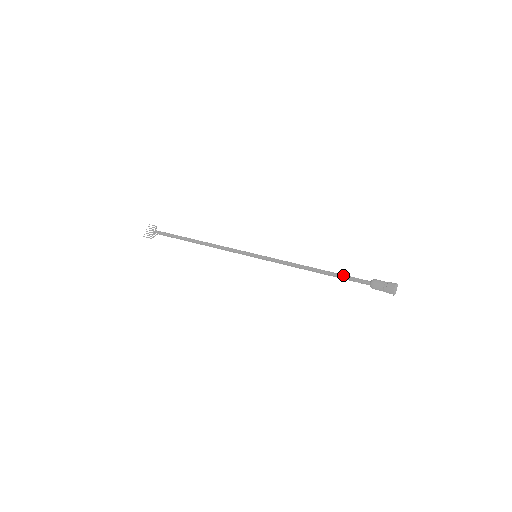
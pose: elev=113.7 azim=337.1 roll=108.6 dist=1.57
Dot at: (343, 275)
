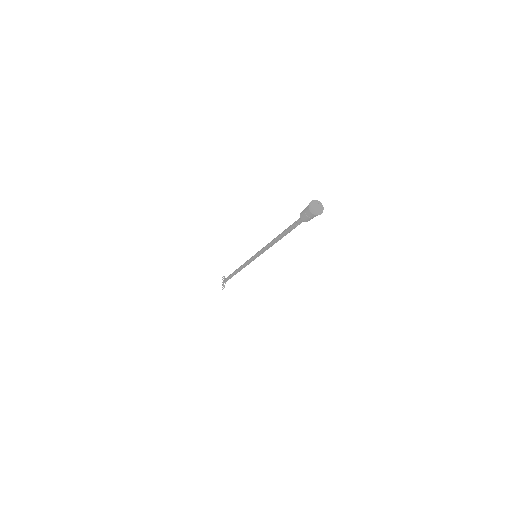
Dot at: (289, 227)
